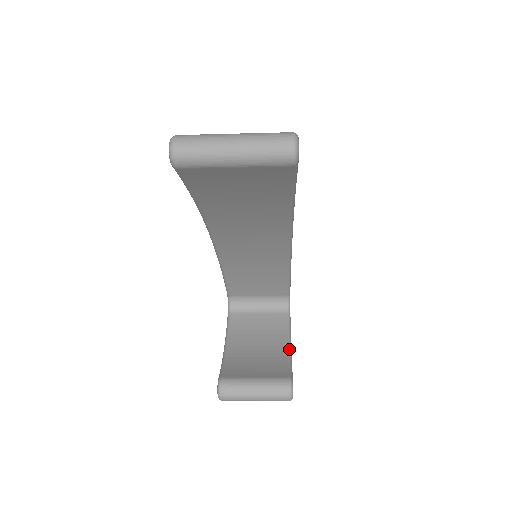
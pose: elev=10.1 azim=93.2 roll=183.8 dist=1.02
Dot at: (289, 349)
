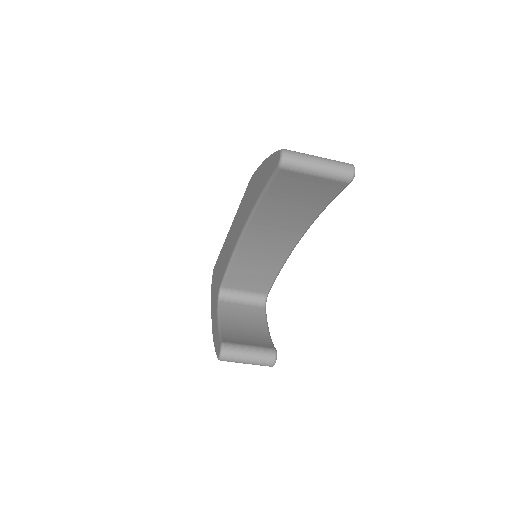
Dot at: (269, 332)
